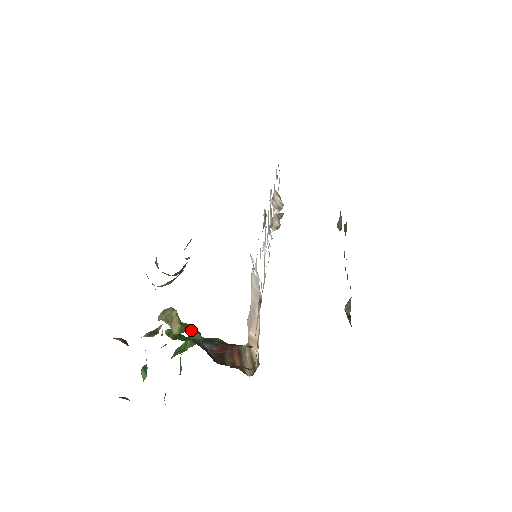
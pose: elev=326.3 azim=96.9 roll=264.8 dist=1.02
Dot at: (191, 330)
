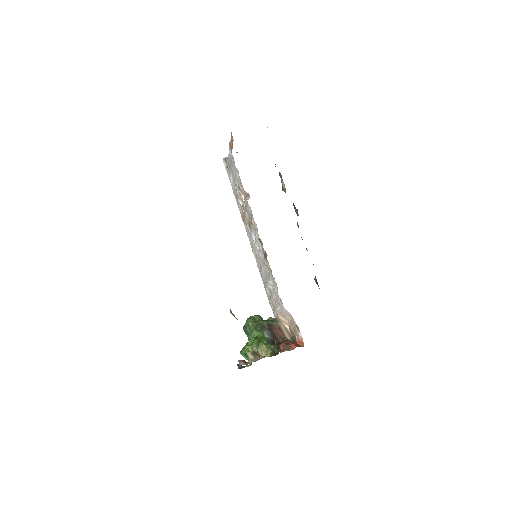
Dot at: (273, 350)
